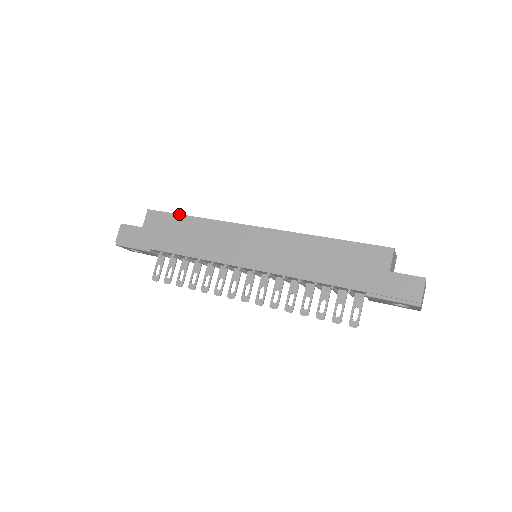
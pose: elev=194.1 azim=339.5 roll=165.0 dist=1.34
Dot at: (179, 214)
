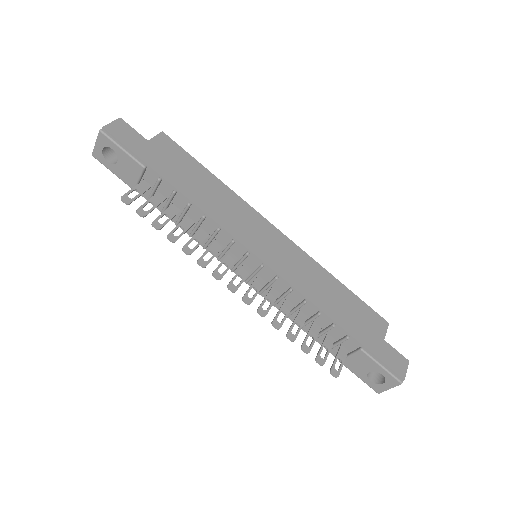
Dot at: occluded
